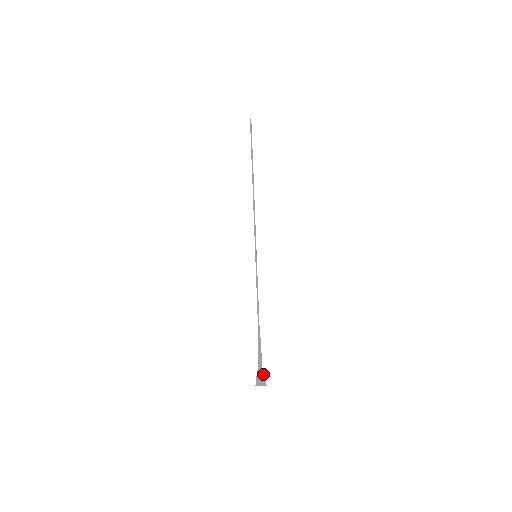
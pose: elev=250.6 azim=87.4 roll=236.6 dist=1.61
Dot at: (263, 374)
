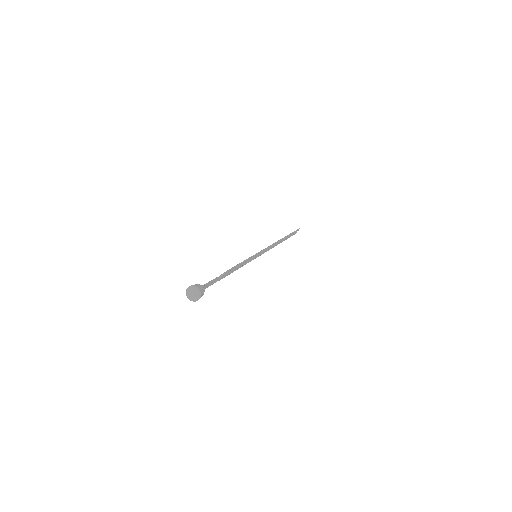
Dot at: (203, 291)
